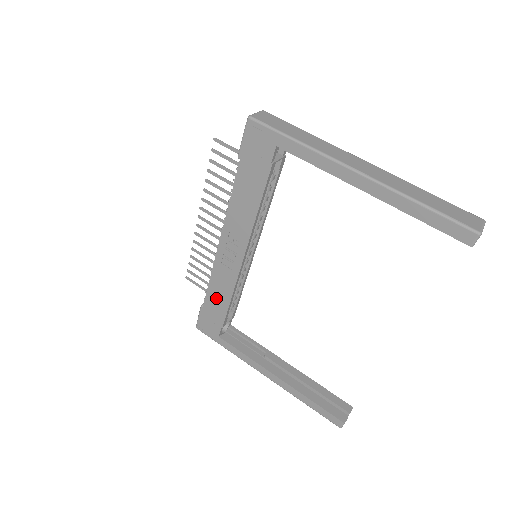
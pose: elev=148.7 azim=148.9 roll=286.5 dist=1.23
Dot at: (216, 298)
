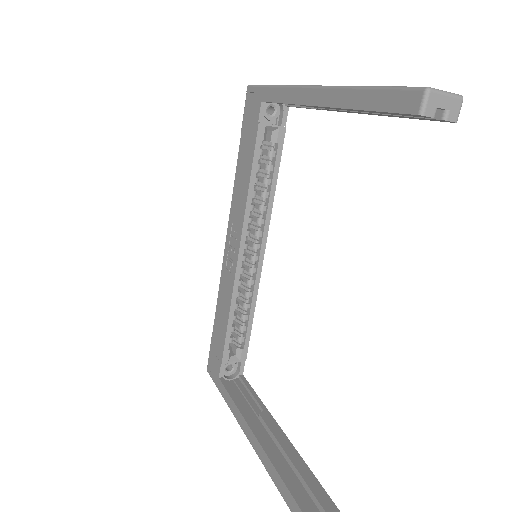
Dot at: (220, 319)
